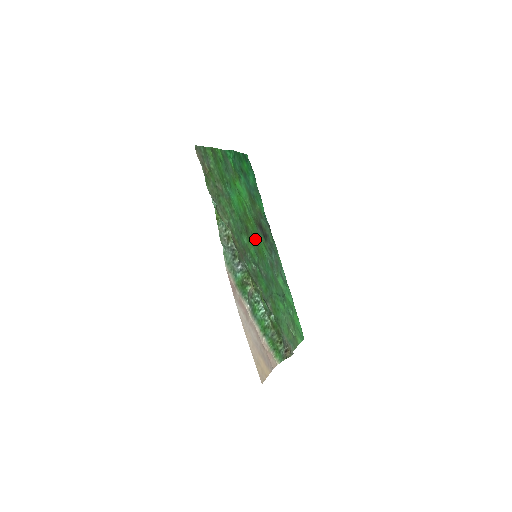
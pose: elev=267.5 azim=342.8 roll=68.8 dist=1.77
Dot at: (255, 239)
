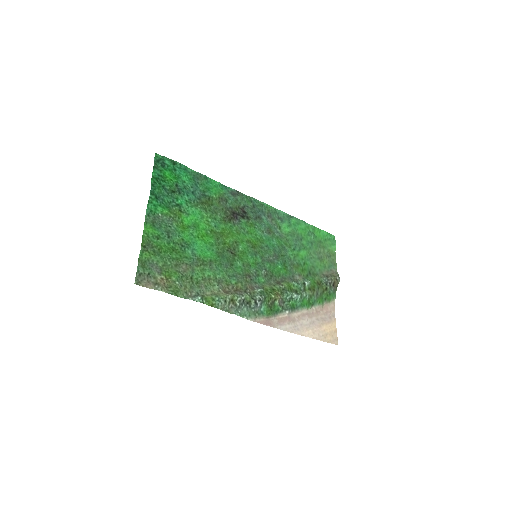
Dot at: (242, 241)
